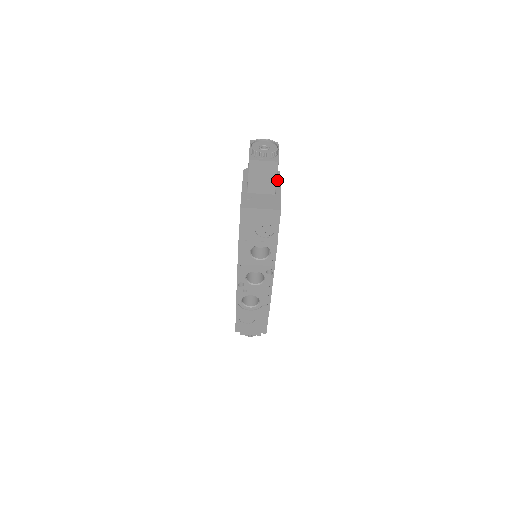
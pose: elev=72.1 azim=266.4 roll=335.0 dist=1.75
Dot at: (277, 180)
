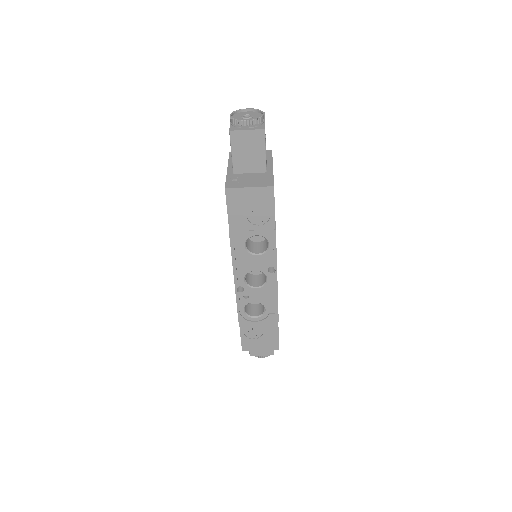
Dot at: (268, 159)
